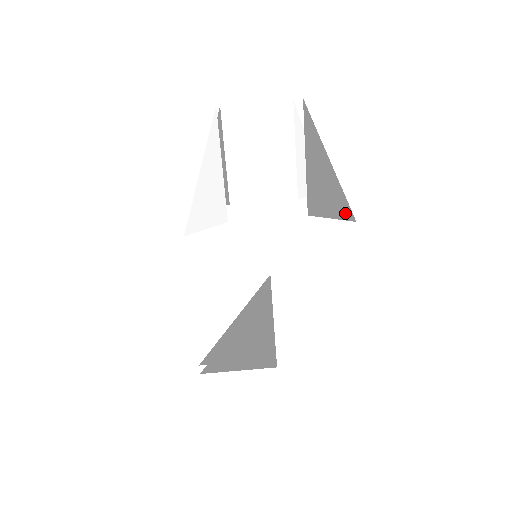
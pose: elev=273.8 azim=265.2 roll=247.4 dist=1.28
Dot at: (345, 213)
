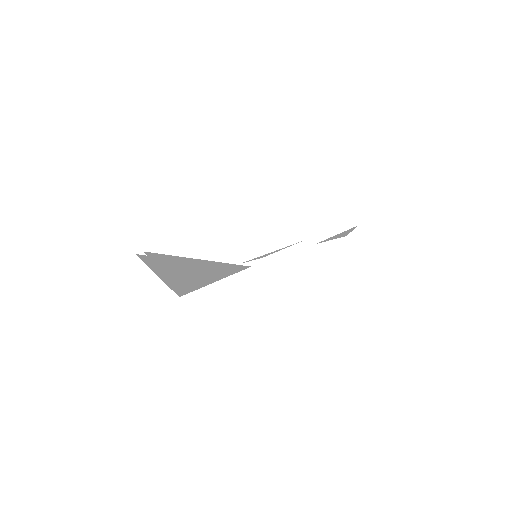
Dot at: (342, 236)
